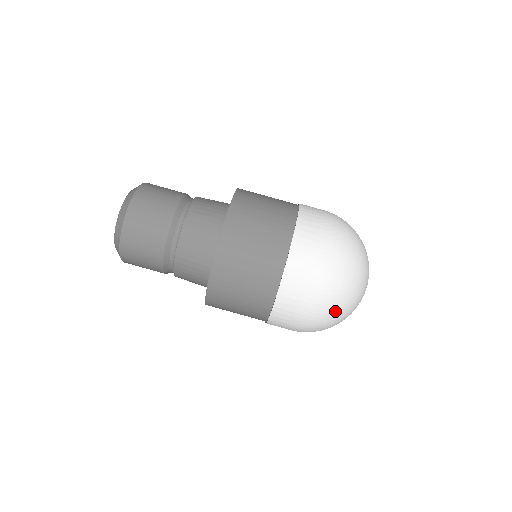
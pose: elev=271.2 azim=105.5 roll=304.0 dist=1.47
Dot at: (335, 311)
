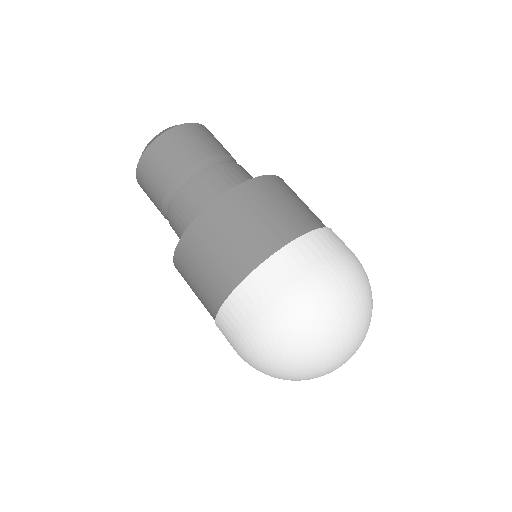
Dot at: (339, 306)
